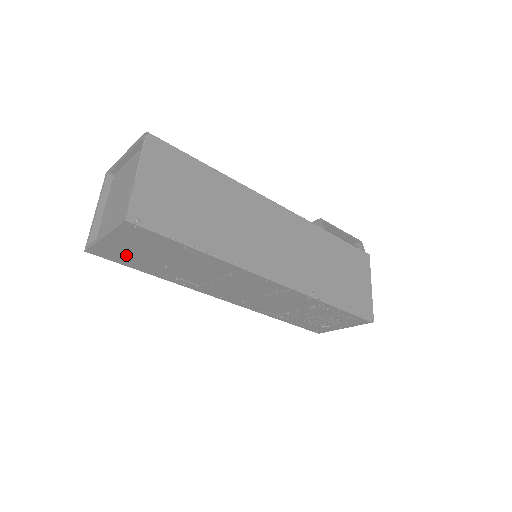
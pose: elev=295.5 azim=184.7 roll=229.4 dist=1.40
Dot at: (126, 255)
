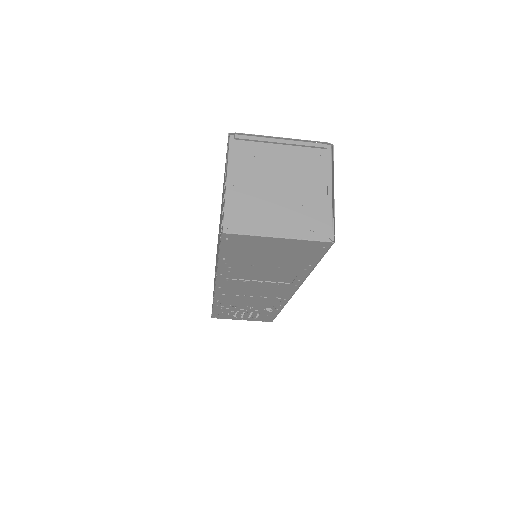
Dot at: (249, 249)
